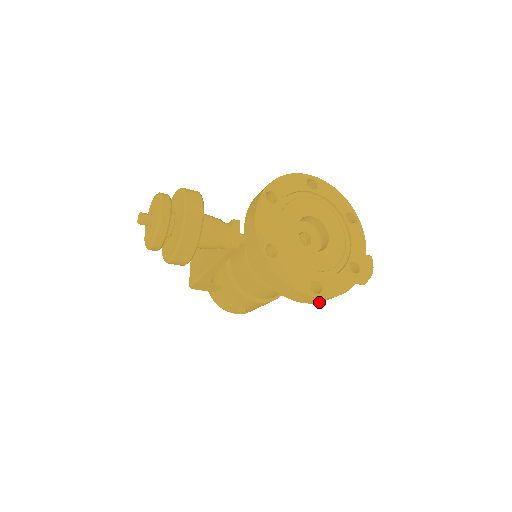
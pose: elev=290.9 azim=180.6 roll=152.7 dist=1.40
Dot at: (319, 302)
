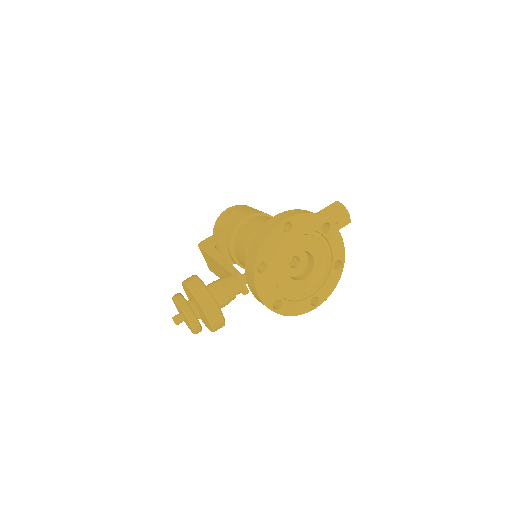
Dot at: occluded
